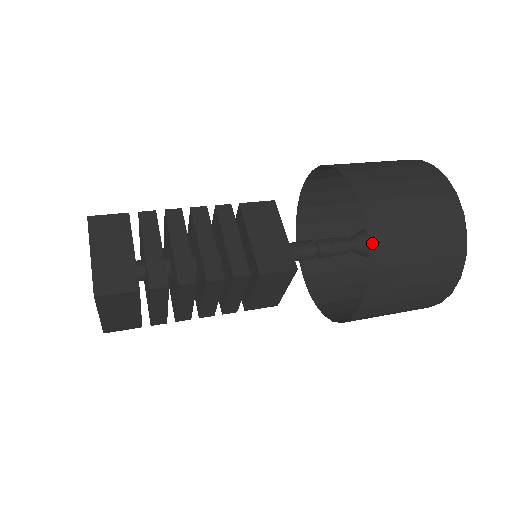
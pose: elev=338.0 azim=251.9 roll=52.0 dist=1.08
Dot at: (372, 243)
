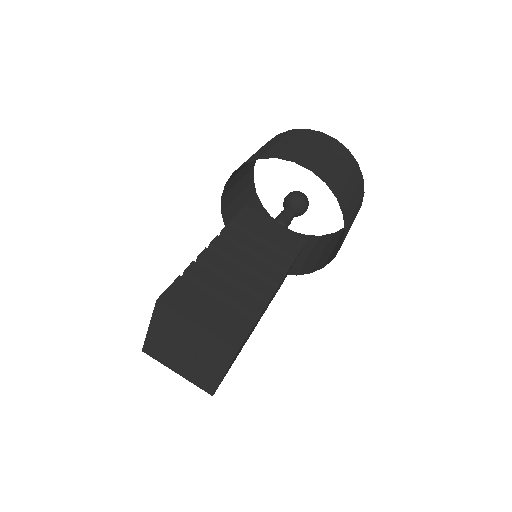
Dot at: (335, 194)
